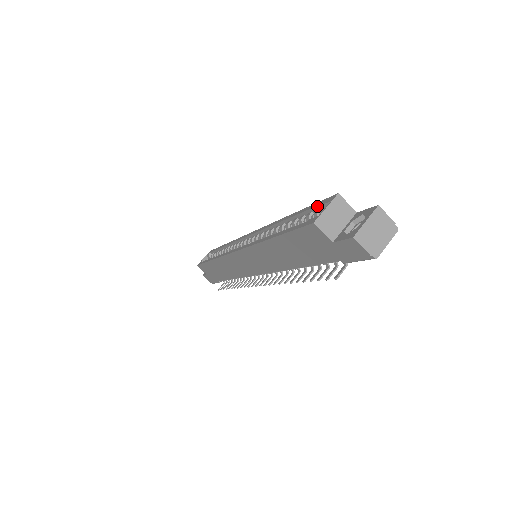
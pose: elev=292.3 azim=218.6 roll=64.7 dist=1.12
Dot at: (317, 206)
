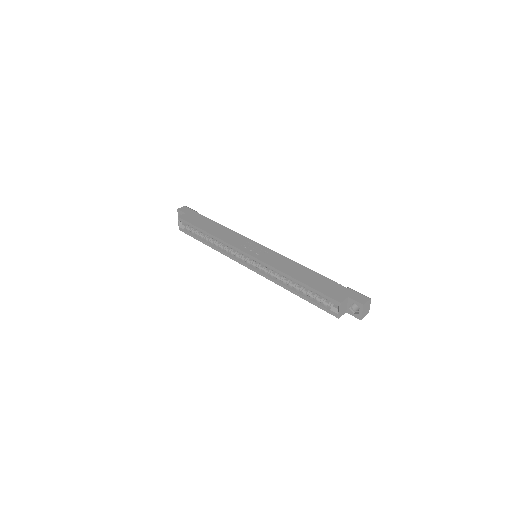
Dot at: (326, 298)
